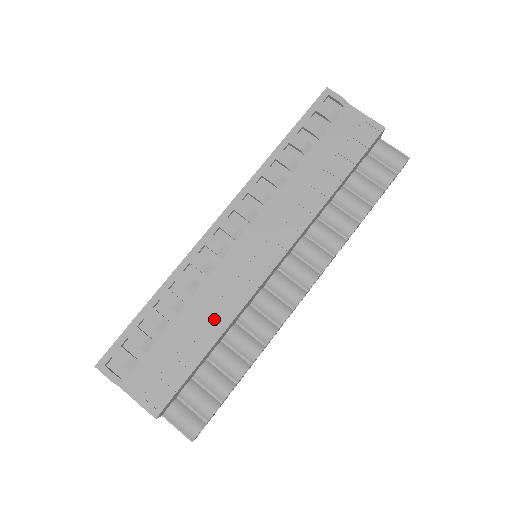
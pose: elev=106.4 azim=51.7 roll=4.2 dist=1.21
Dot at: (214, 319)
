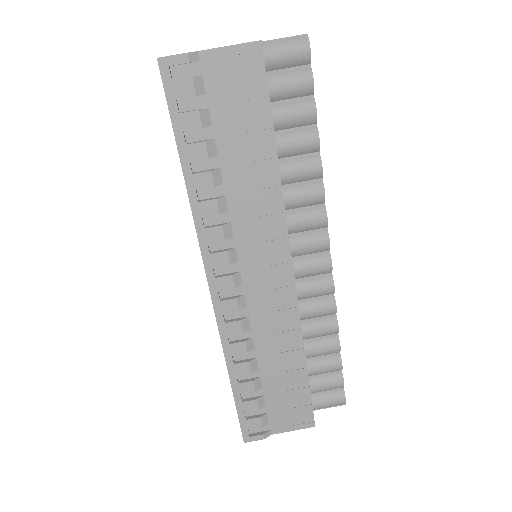
Dot at: (288, 347)
